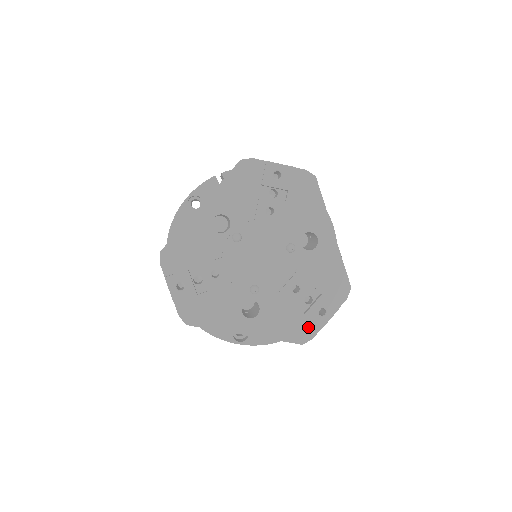
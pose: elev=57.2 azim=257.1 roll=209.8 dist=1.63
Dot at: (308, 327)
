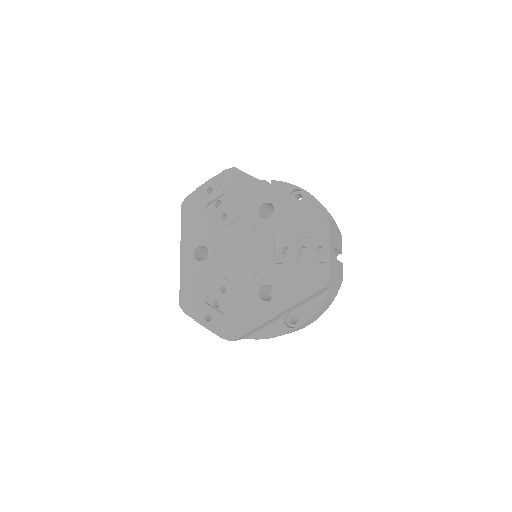
Dot at: (319, 270)
